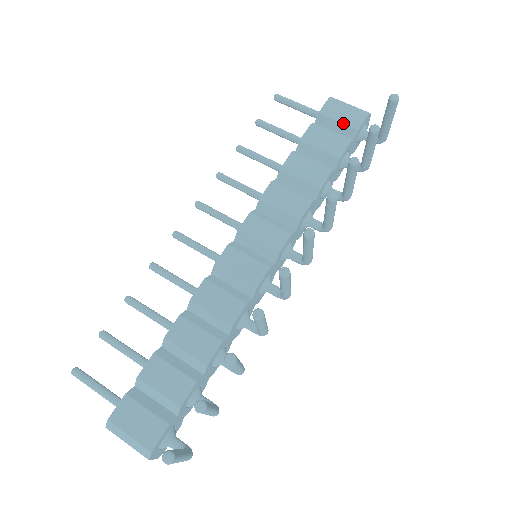
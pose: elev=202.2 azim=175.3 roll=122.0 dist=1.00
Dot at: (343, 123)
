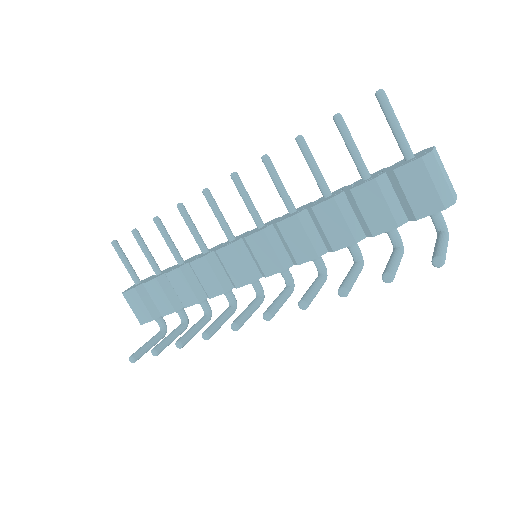
Dot at: (408, 201)
